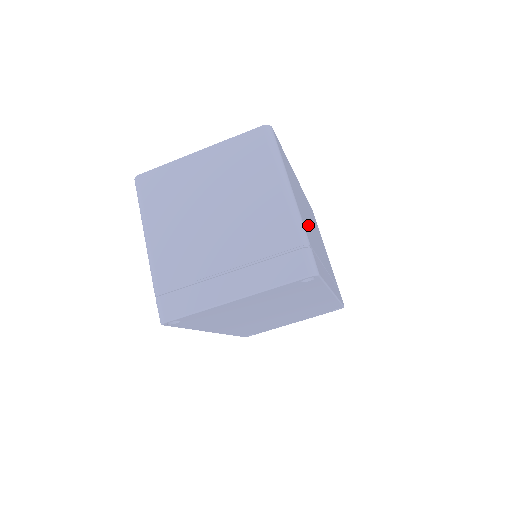
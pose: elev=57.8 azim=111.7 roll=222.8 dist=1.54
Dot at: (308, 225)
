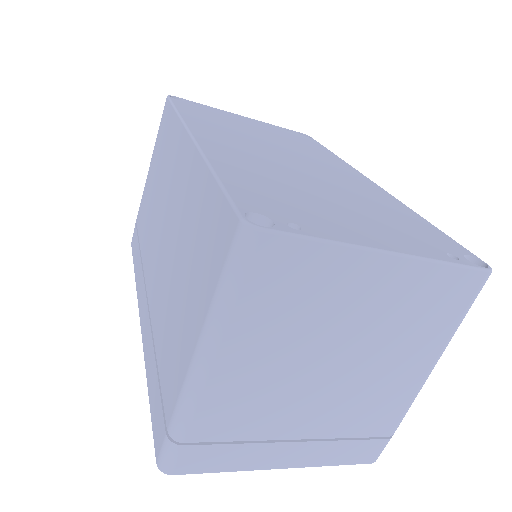
Dot at: occluded
